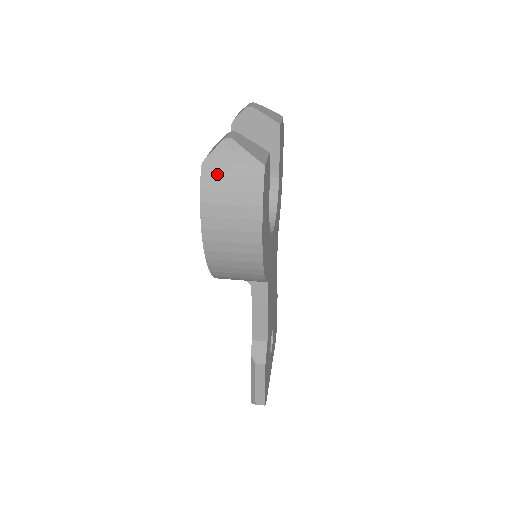
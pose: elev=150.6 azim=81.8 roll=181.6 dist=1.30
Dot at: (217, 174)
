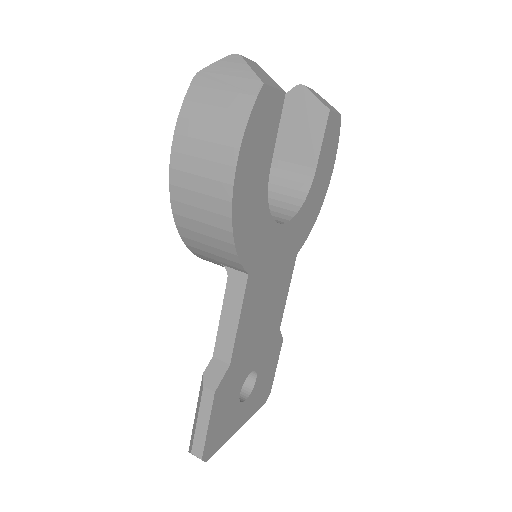
Dot at: (207, 86)
